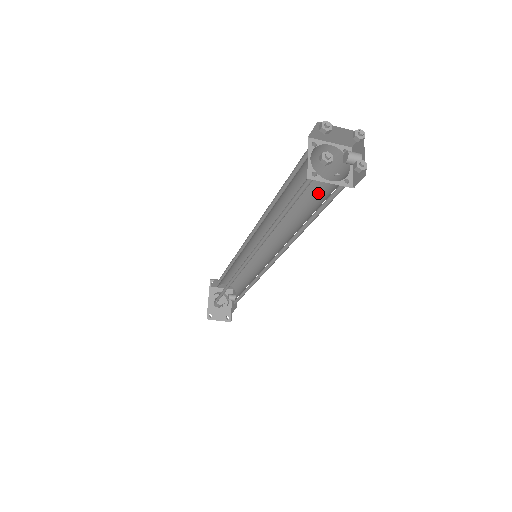
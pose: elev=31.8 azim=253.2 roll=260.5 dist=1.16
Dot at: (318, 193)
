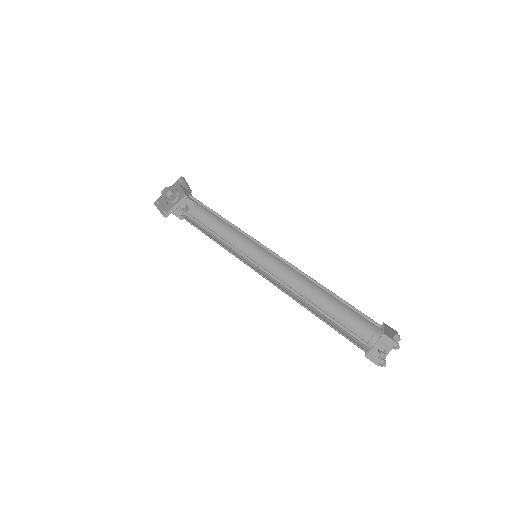
Dot at: (342, 314)
